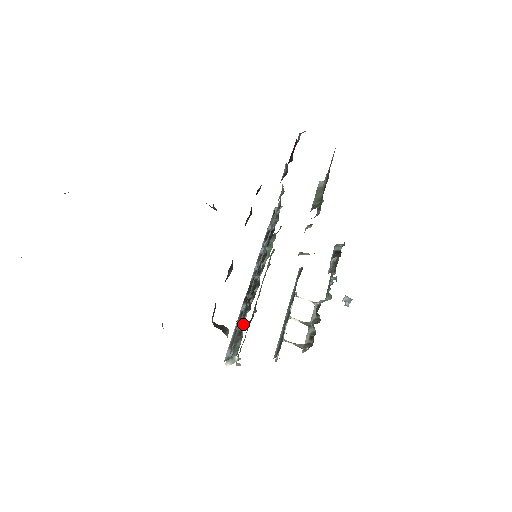
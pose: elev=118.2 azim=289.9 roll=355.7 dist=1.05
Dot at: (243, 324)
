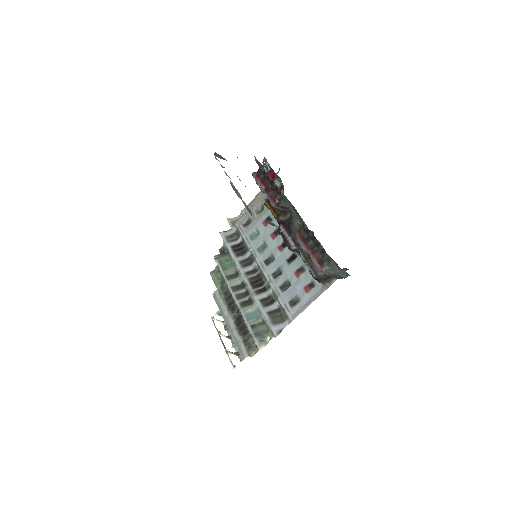
Dot at: (253, 315)
